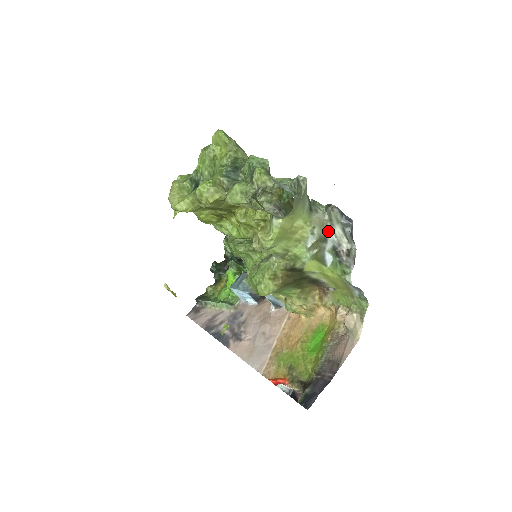
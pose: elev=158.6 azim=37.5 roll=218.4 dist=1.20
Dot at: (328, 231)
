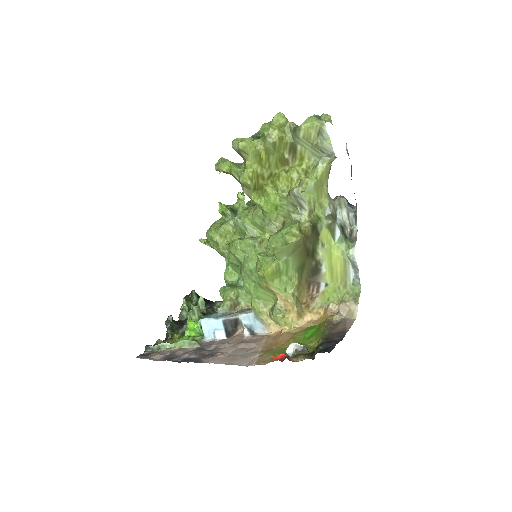
Dot at: (338, 212)
